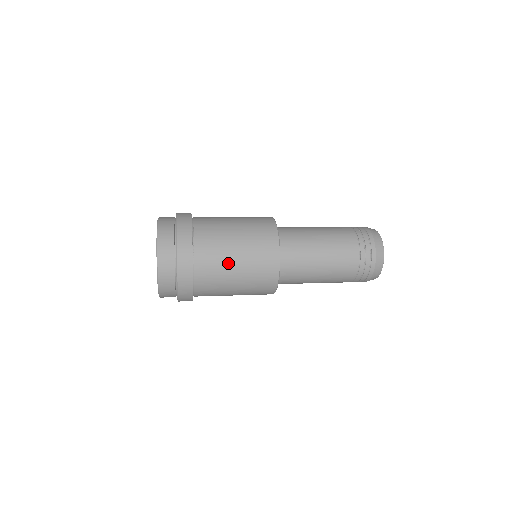
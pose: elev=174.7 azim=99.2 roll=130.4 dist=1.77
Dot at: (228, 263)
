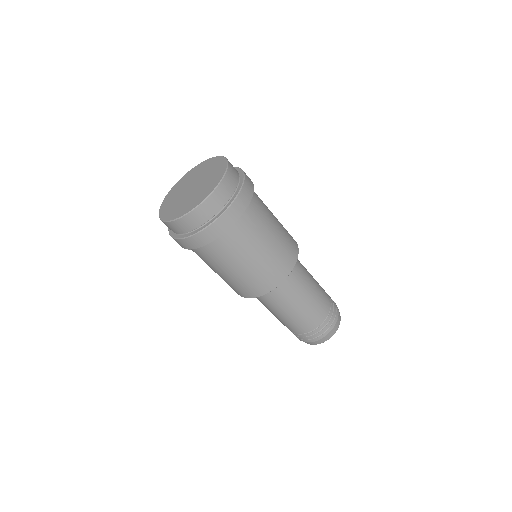
Dot at: (269, 224)
